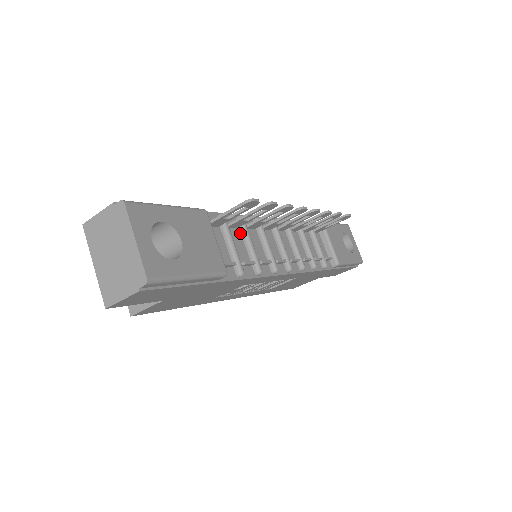
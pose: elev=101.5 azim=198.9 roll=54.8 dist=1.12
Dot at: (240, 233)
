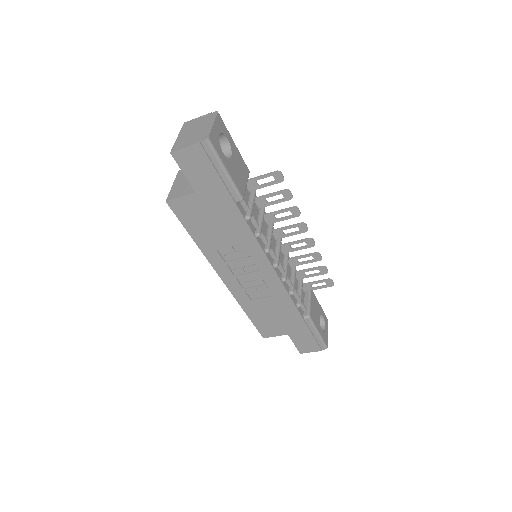
Dot at: (258, 212)
